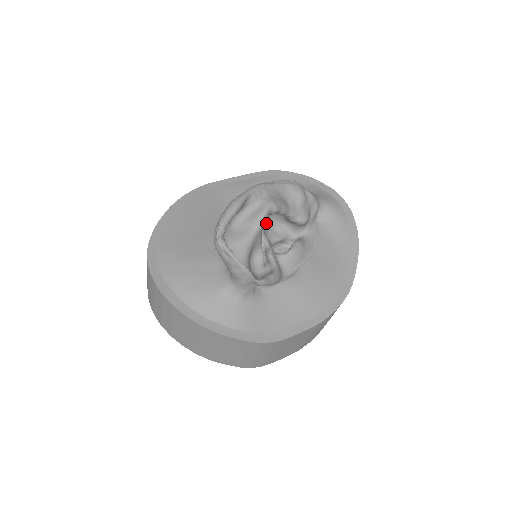
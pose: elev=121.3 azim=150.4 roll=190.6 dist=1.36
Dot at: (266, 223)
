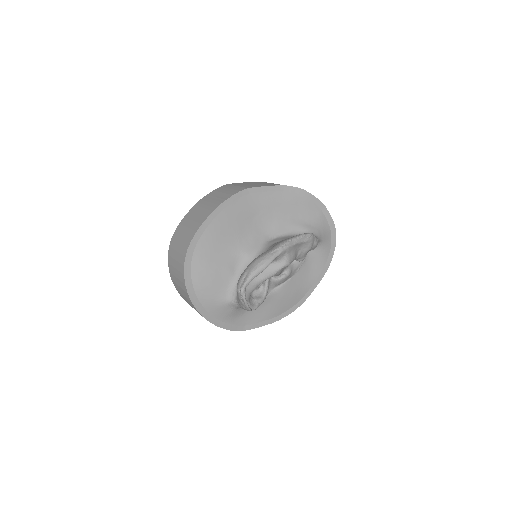
Dot at: occluded
